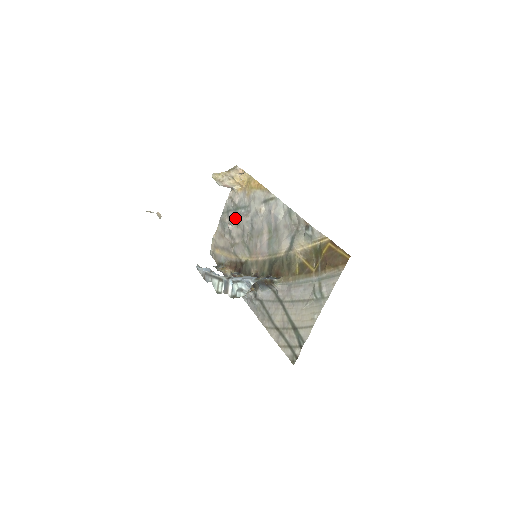
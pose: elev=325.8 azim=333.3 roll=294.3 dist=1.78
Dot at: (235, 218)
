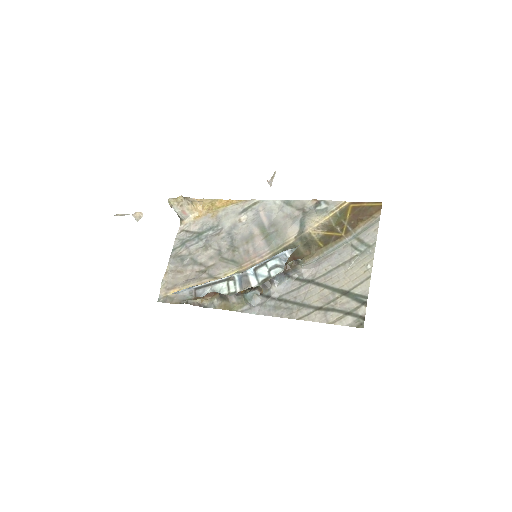
Dot at: (199, 244)
